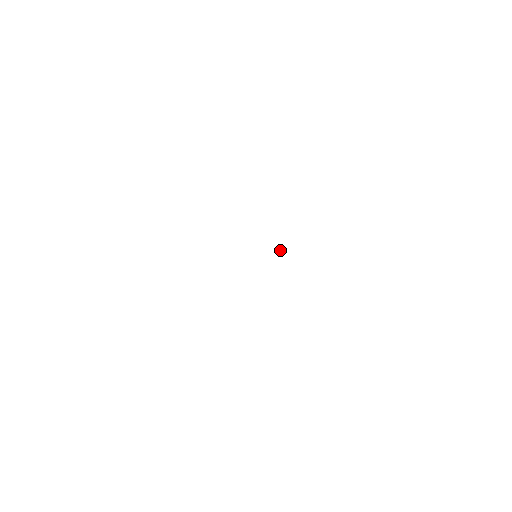
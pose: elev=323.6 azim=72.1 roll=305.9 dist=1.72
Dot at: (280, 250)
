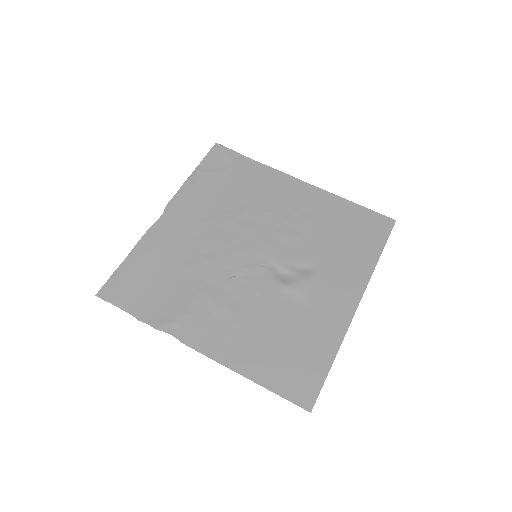
Dot at: (284, 270)
